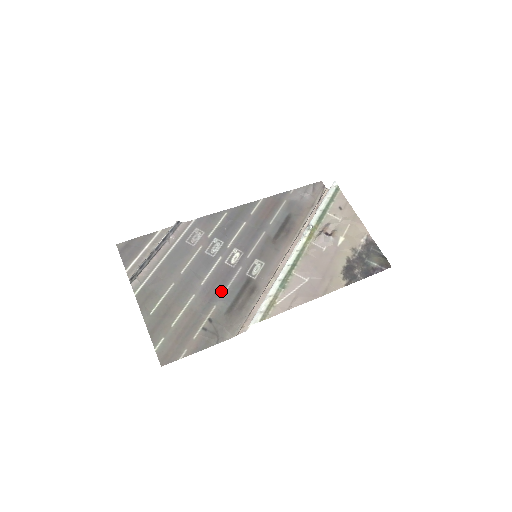
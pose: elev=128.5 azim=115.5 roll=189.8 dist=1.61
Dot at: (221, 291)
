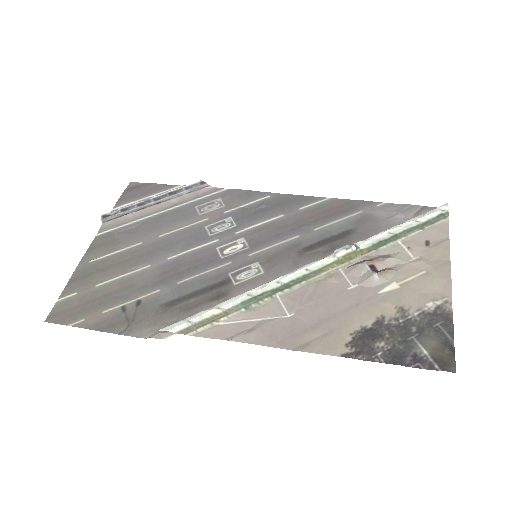
Dot at: (182, 277)
